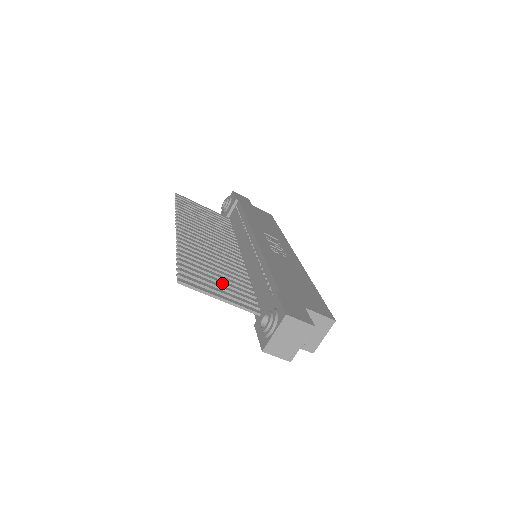
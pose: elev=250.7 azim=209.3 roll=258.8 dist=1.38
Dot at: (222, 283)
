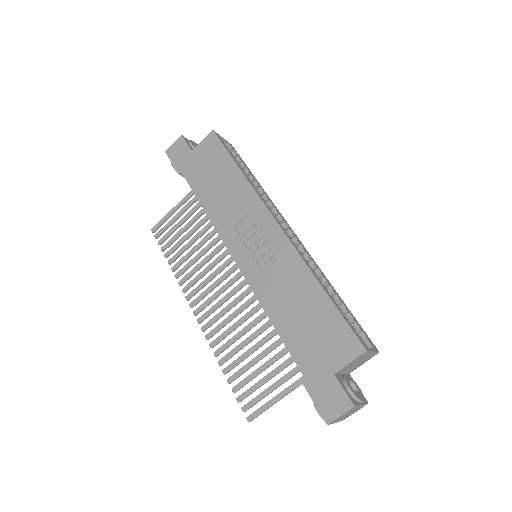
Dot at: (267, 367)
